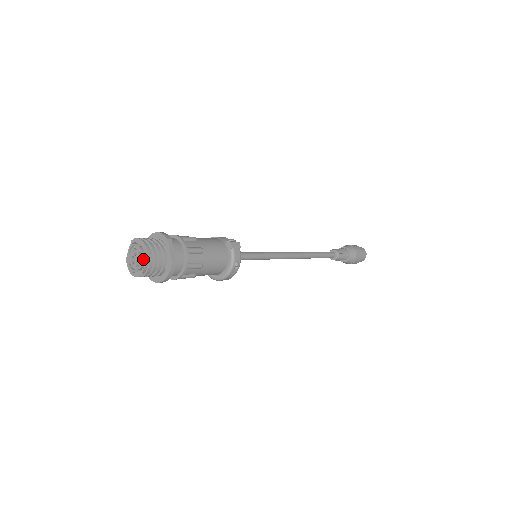
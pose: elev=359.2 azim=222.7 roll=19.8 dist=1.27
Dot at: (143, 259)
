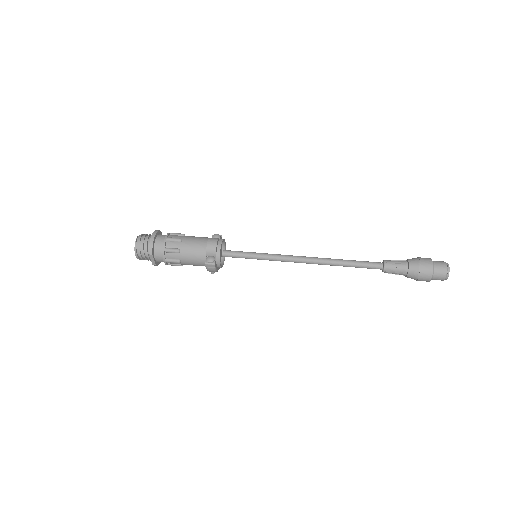
Dot at: occluded
